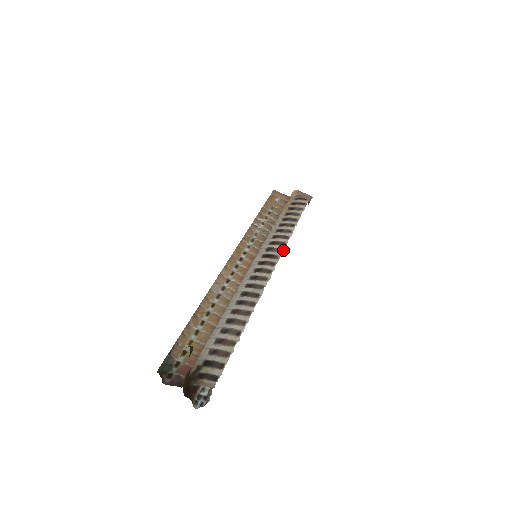
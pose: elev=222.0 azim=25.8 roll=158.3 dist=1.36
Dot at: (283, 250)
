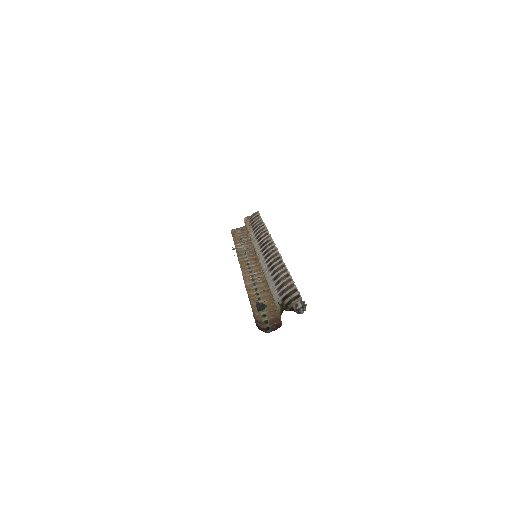
Dot at: (270, 235)
